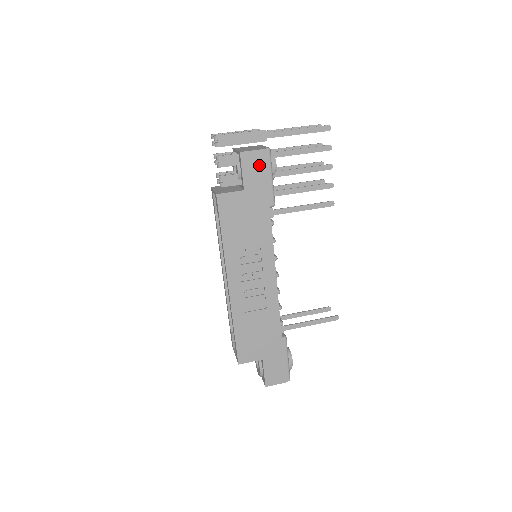
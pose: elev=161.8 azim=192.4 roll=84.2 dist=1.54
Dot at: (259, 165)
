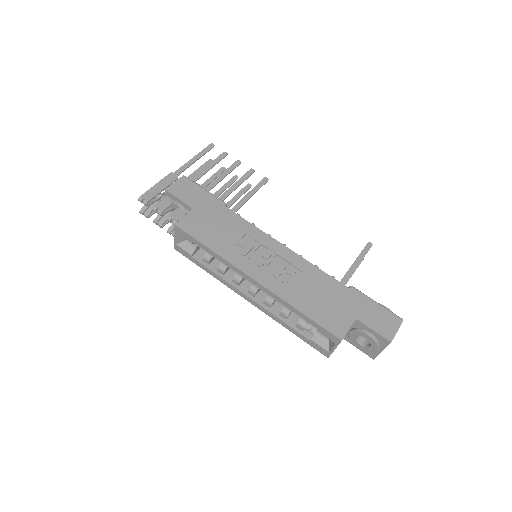
Dot at: (187, 188)
